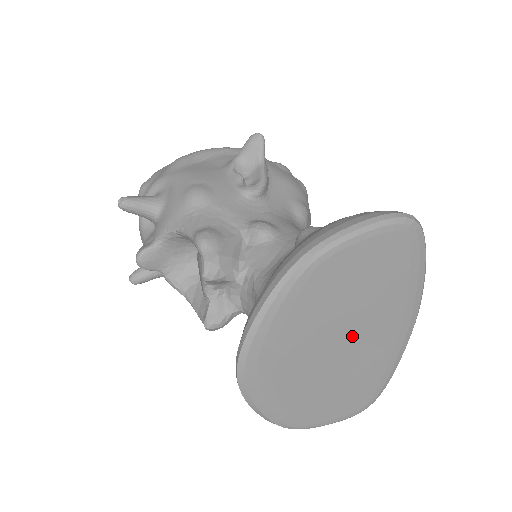
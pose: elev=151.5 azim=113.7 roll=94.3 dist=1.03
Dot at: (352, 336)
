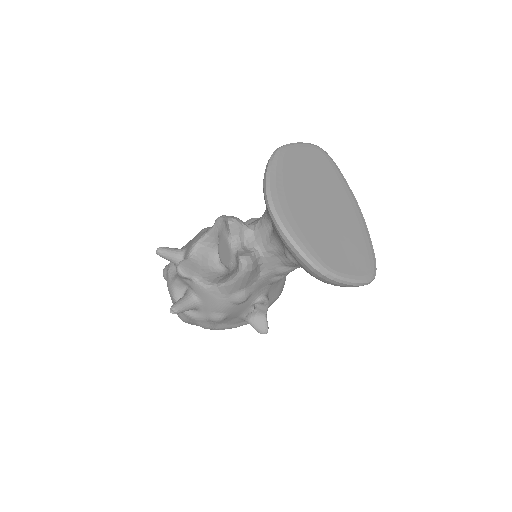
Dot at: (327, 204)
